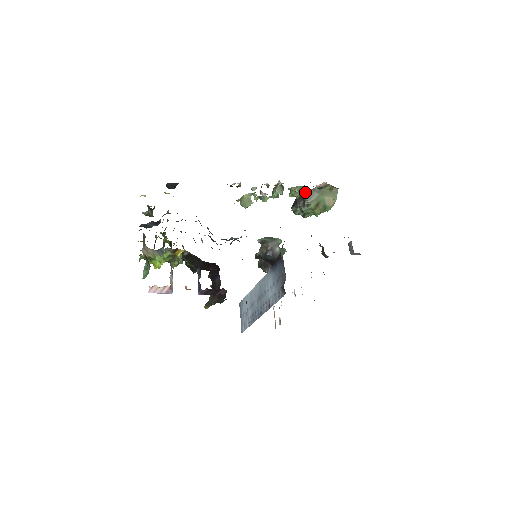
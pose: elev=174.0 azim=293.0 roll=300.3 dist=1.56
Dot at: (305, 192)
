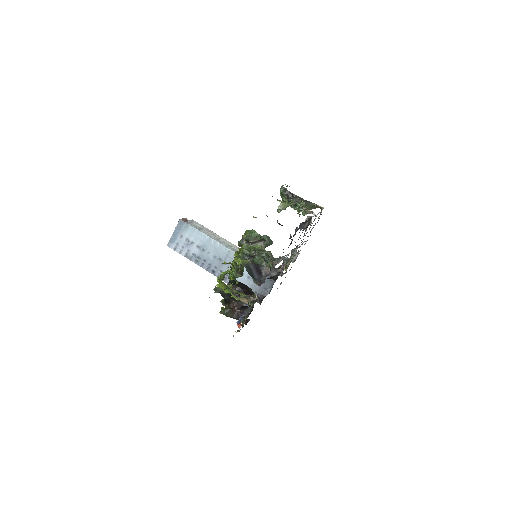
Dot at: (307, 201)
